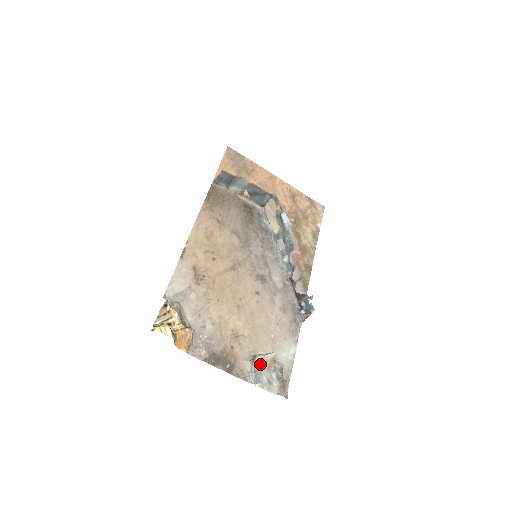
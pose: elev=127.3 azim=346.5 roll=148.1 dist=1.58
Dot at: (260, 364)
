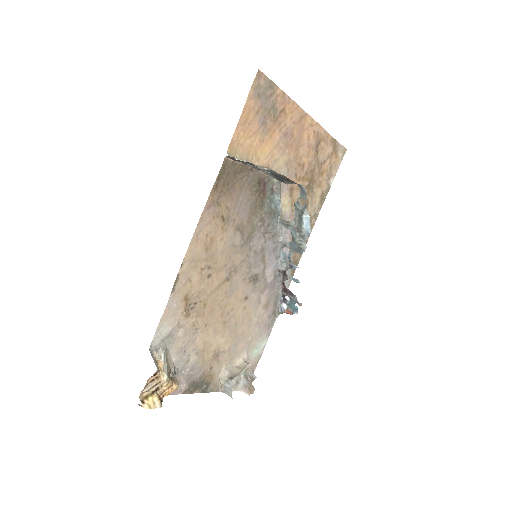
Dot at: occluded
